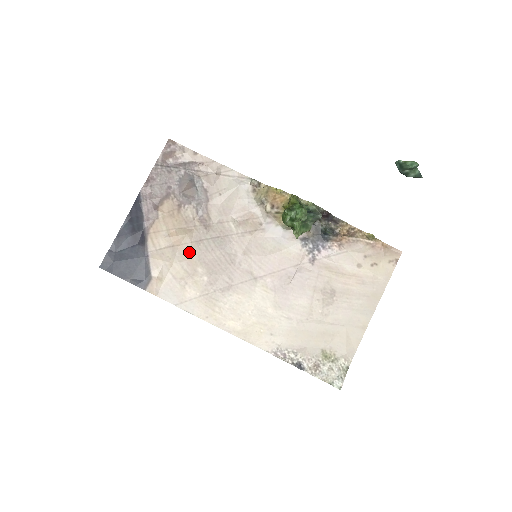
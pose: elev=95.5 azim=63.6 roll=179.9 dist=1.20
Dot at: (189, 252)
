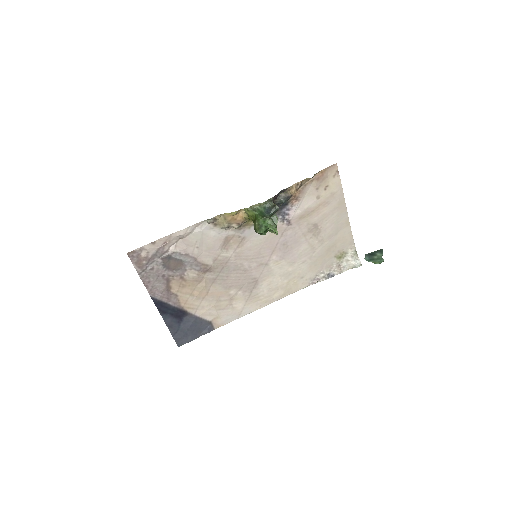
Dot at: (216, 291)
